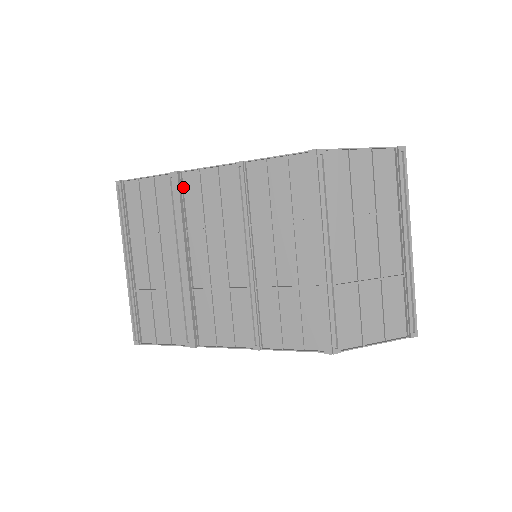
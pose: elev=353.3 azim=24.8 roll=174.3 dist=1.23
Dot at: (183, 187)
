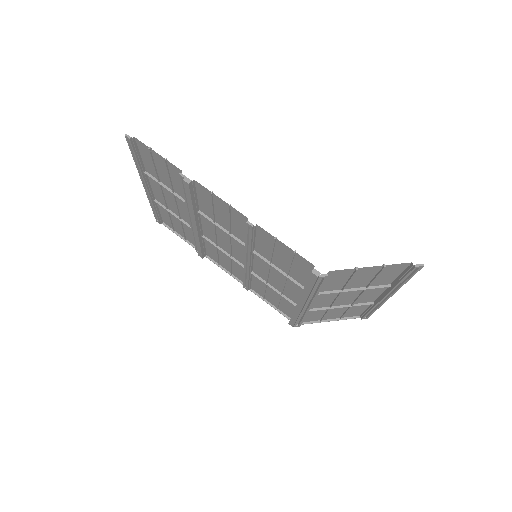
Dot at: (195, 188)
